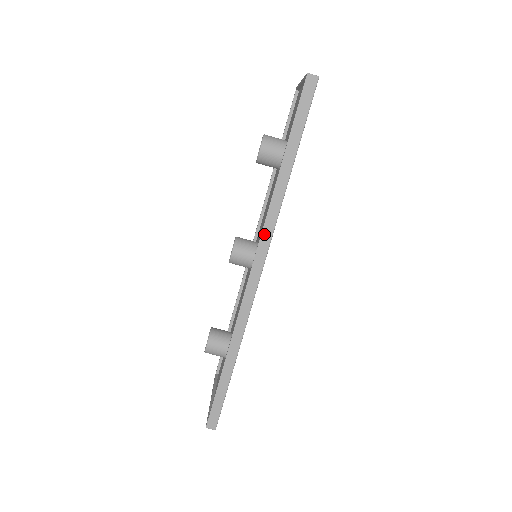
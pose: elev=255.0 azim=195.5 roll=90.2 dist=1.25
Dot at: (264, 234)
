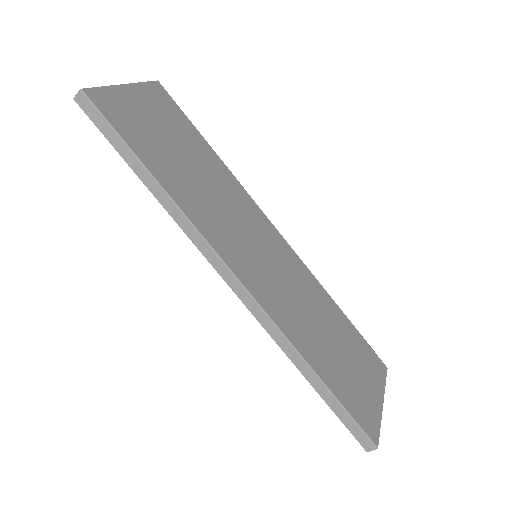
Dot at: (201, 249)
